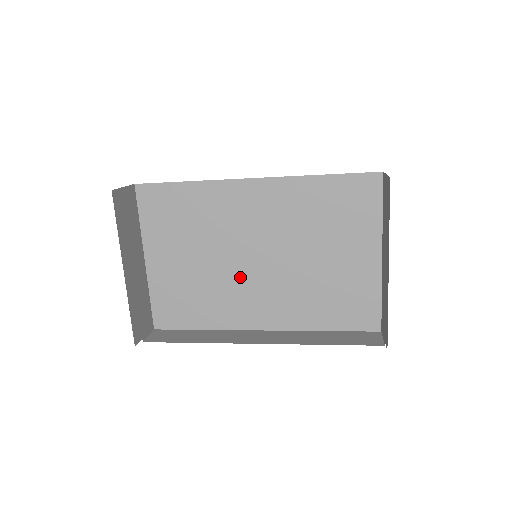
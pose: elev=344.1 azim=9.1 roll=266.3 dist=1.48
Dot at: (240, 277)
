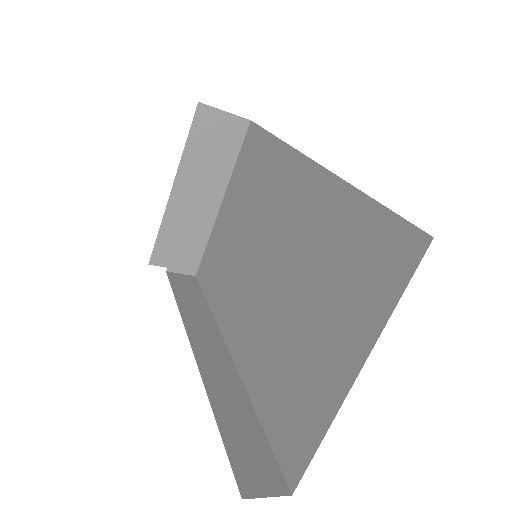
Dot at: (248, 275)
